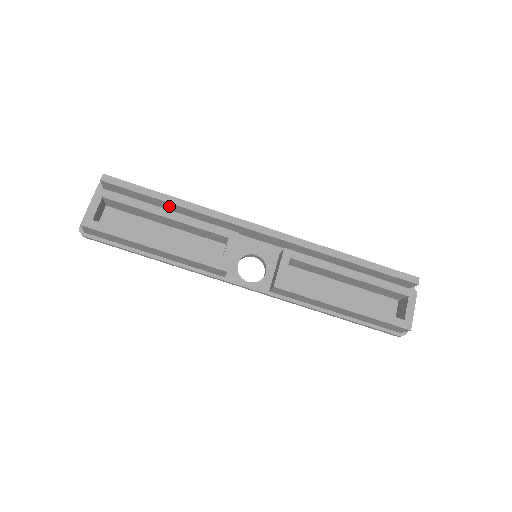
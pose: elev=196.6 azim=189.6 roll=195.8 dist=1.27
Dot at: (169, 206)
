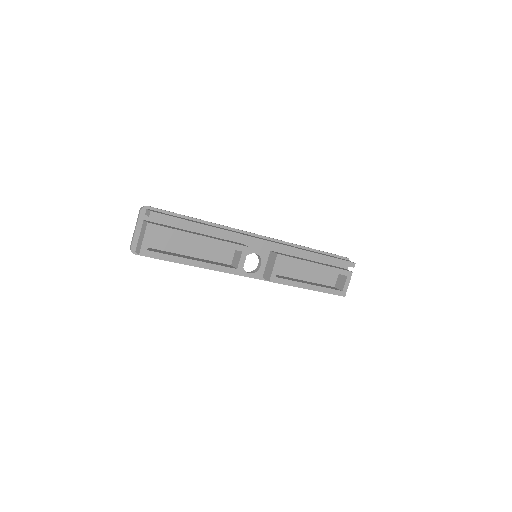
Dot at: occluded
